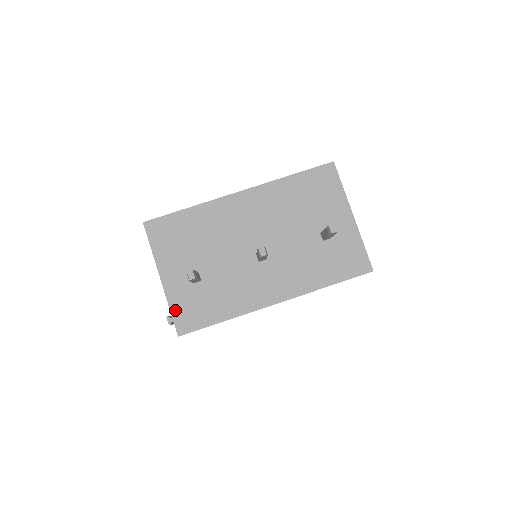
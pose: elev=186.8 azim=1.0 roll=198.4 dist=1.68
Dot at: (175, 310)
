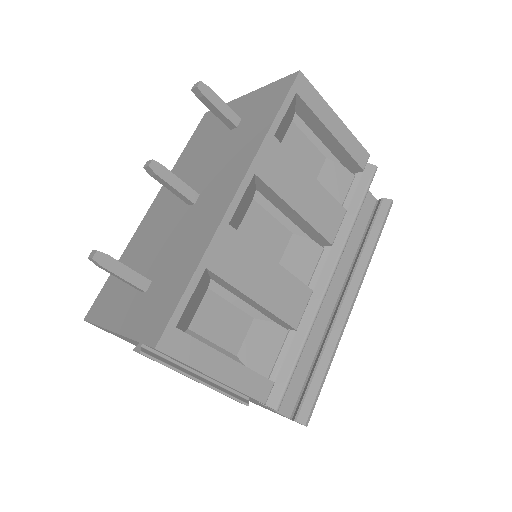
Dot at: (139, 333)
